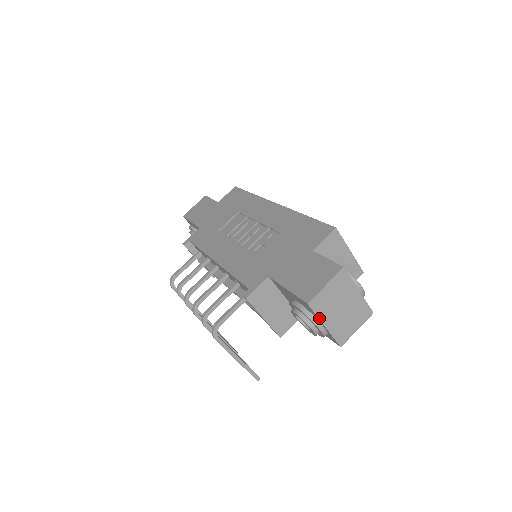
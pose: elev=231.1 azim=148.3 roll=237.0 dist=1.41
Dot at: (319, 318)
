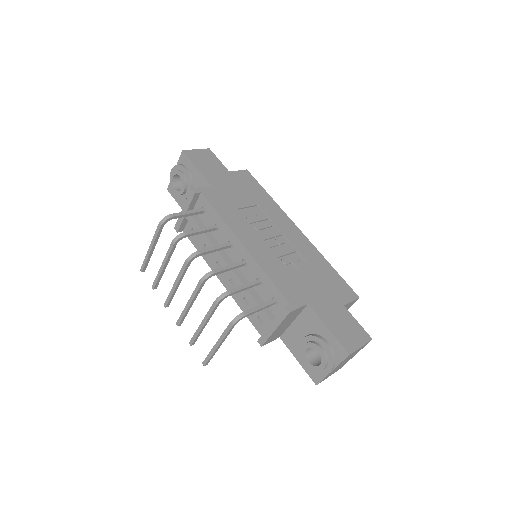
Dot at: (338, 365)
